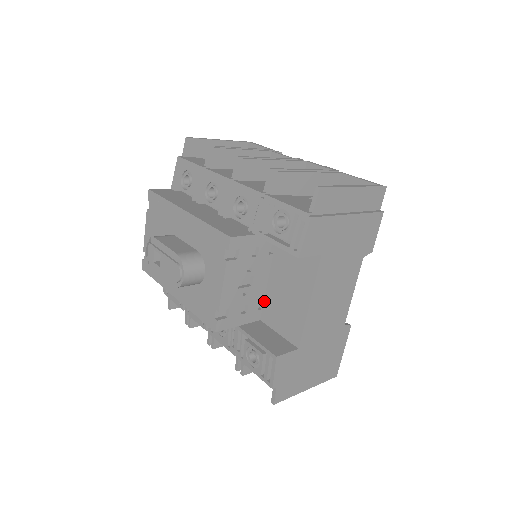
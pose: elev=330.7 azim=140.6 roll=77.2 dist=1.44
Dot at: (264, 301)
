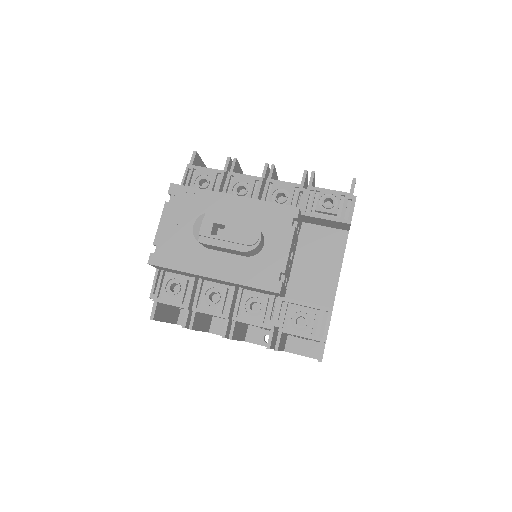
Dot at: (289, 281)
